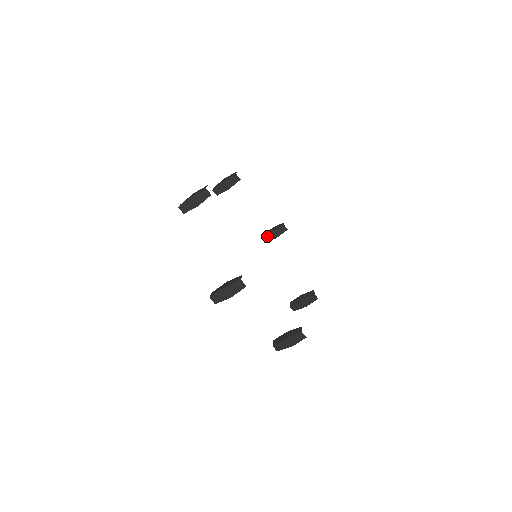
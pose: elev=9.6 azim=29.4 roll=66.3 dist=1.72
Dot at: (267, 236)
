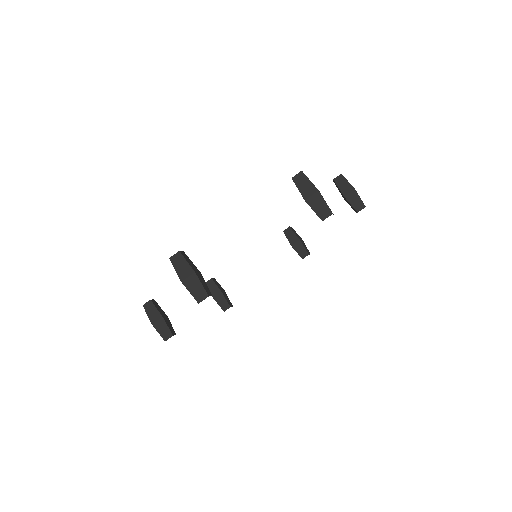
Dot at: (338, 188)
